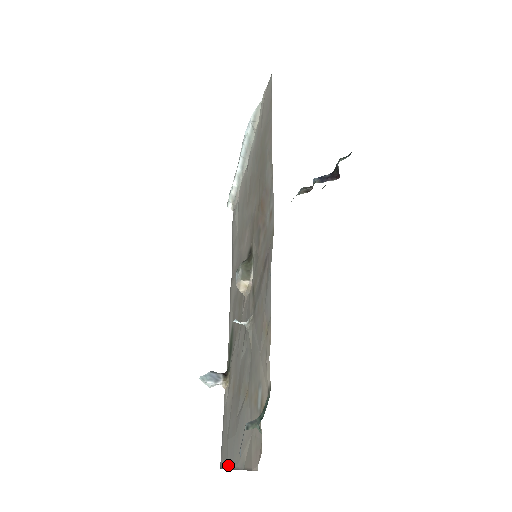
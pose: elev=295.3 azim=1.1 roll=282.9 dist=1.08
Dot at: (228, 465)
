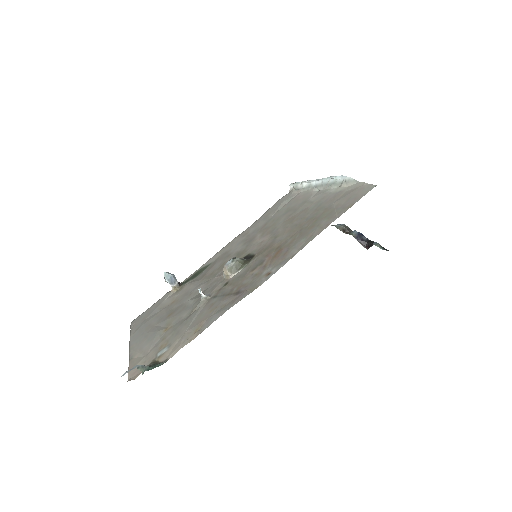
Dot at: (131, 336)
